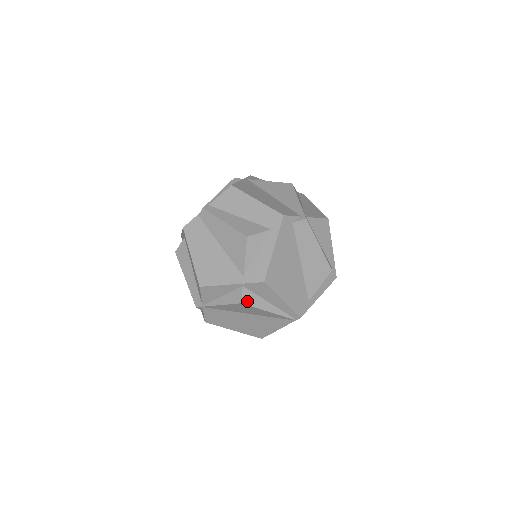
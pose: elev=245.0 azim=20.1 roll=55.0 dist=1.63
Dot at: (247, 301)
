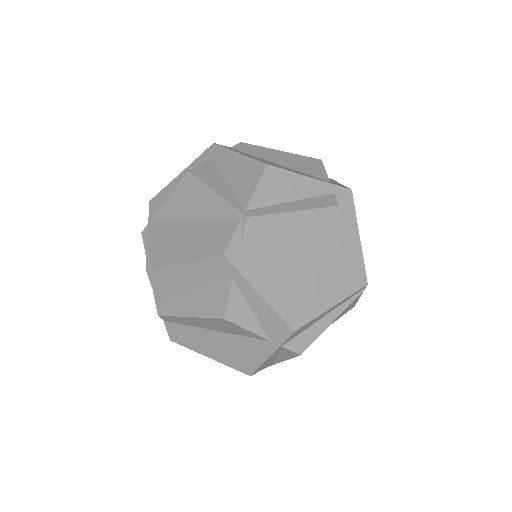
Dot at: (303, 347)
